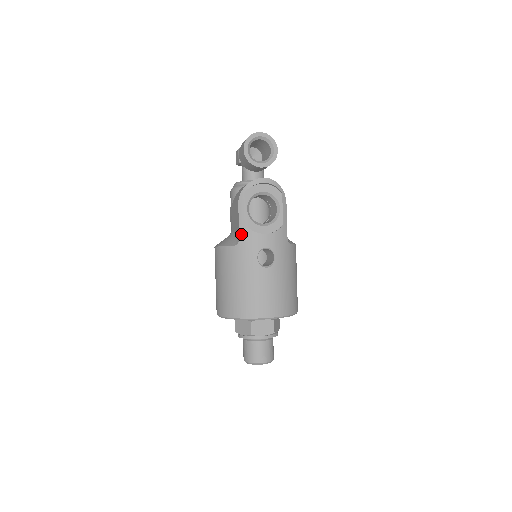
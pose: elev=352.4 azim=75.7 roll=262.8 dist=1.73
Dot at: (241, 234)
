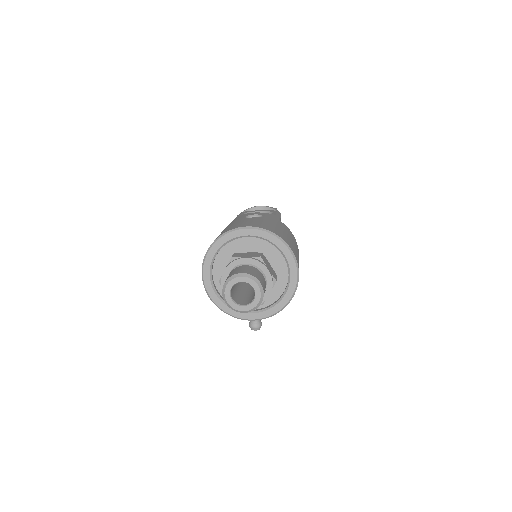
Dot at: occluded
